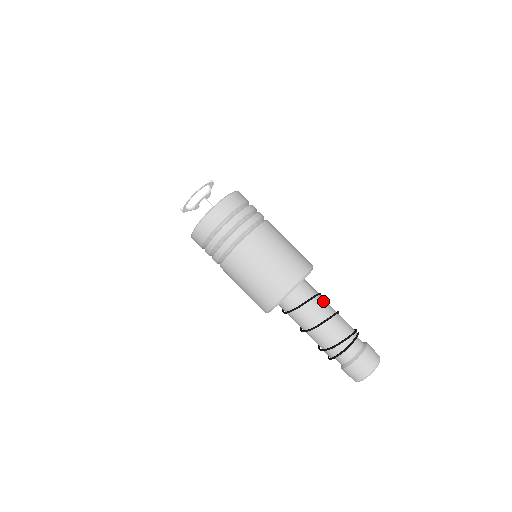
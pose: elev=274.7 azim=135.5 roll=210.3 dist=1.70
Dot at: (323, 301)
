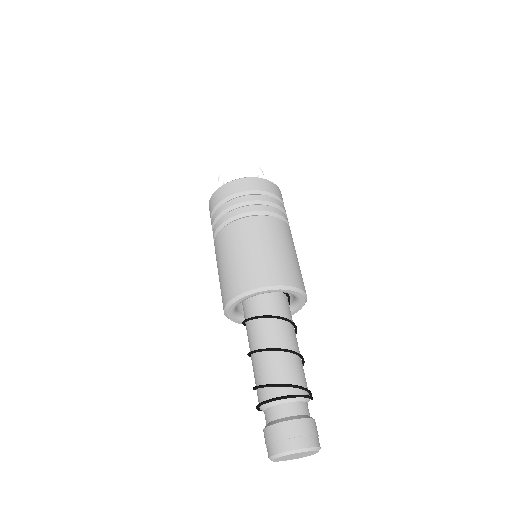
Dot at: (295, 336)
